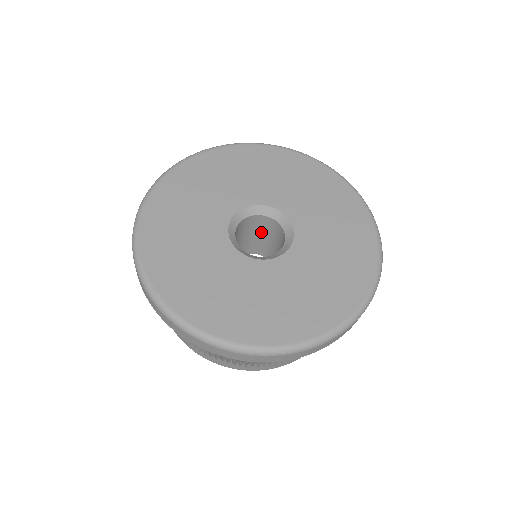
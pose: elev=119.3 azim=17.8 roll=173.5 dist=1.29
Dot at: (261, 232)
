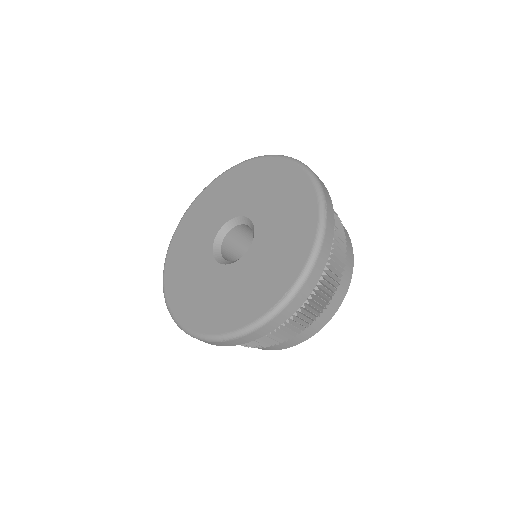
Dot at: occluded
